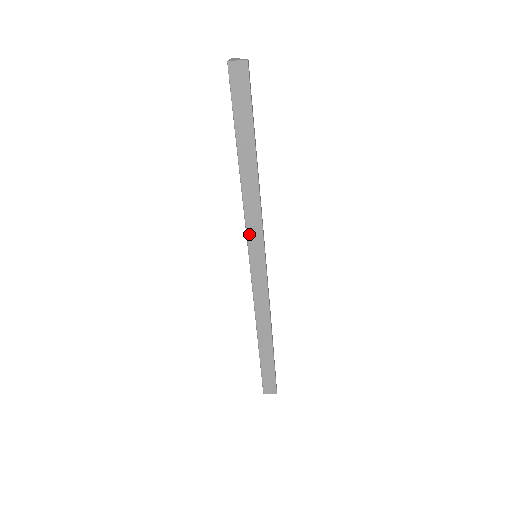
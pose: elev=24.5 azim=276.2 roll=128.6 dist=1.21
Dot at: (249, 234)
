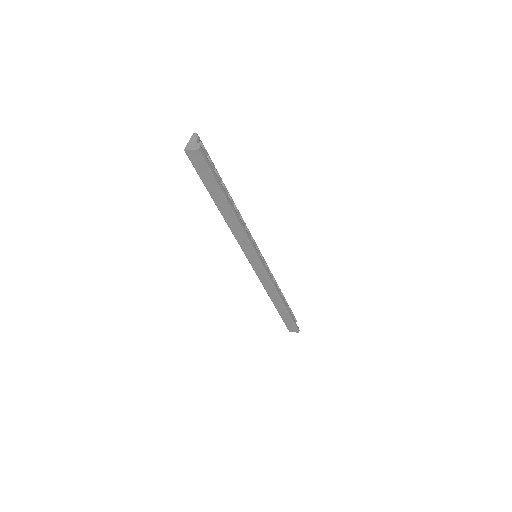
Dot at: (243, 248)
